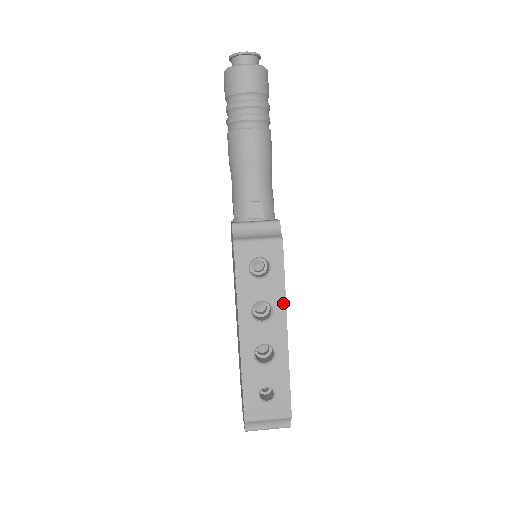
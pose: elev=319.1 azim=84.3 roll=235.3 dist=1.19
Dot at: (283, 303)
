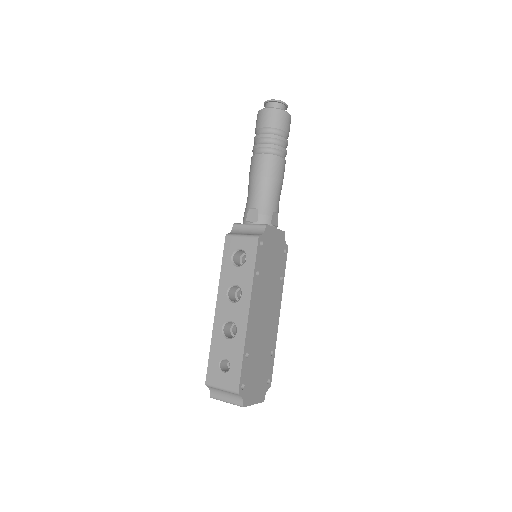
Dot at: (250, 290)
